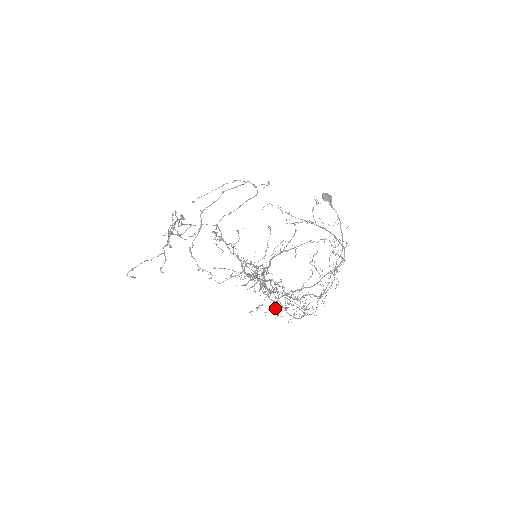
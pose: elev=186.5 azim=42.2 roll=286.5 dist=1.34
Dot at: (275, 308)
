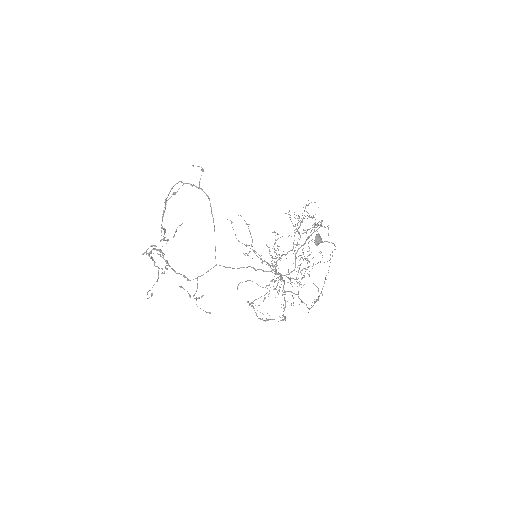
Dot at: occluded
